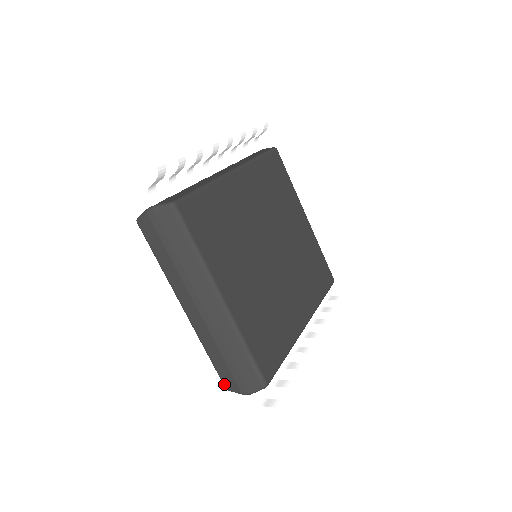
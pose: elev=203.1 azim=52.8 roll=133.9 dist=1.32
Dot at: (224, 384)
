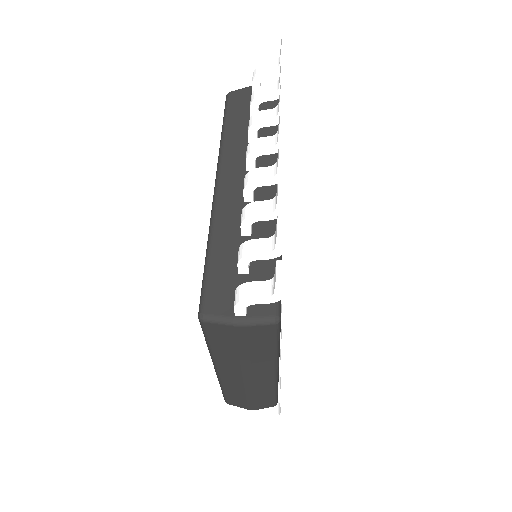
Dot at: (228, 402)
